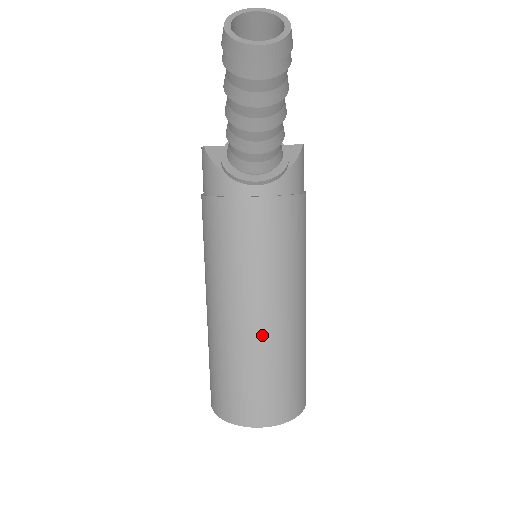
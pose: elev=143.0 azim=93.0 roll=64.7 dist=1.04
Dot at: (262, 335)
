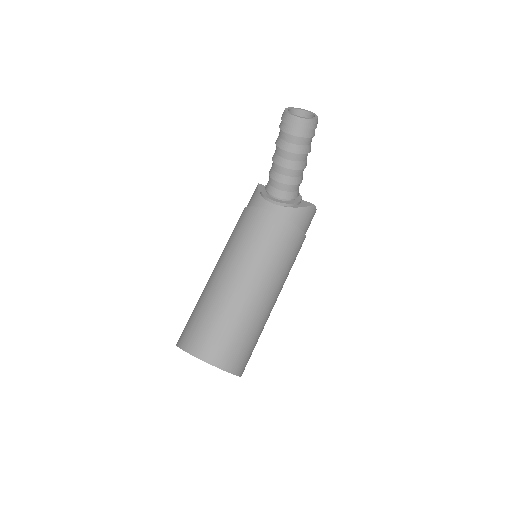
Dot at: (232, 294)
